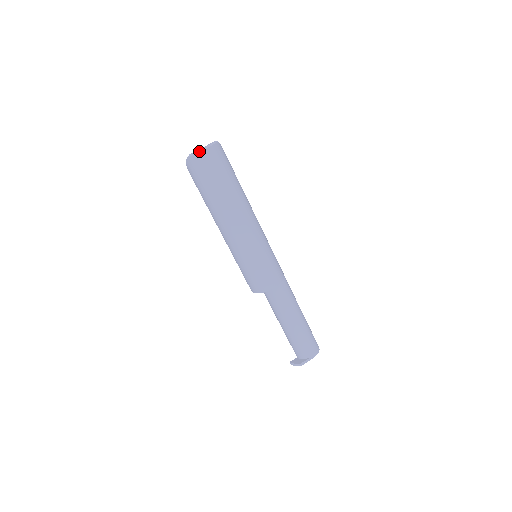
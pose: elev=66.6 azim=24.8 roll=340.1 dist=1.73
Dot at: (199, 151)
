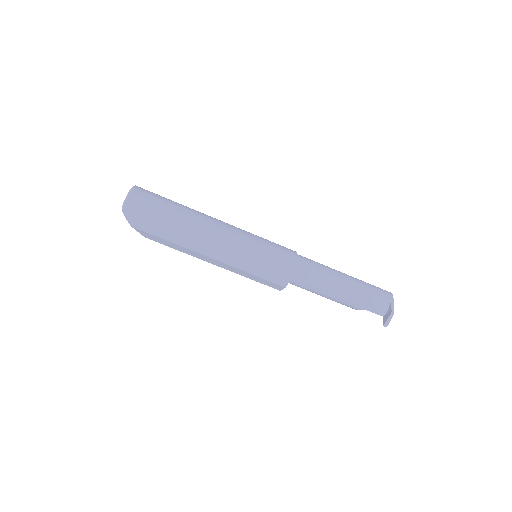
Dot at: (127, 195)
